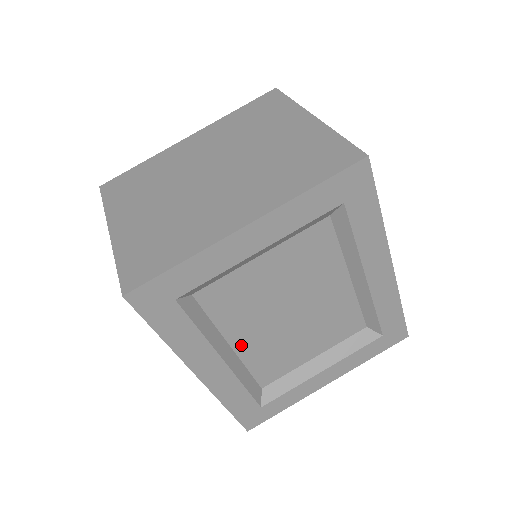
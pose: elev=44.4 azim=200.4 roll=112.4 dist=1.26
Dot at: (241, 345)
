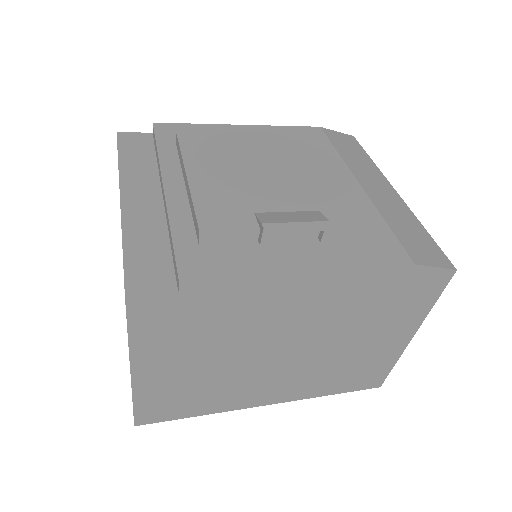
Dot at: occluded
